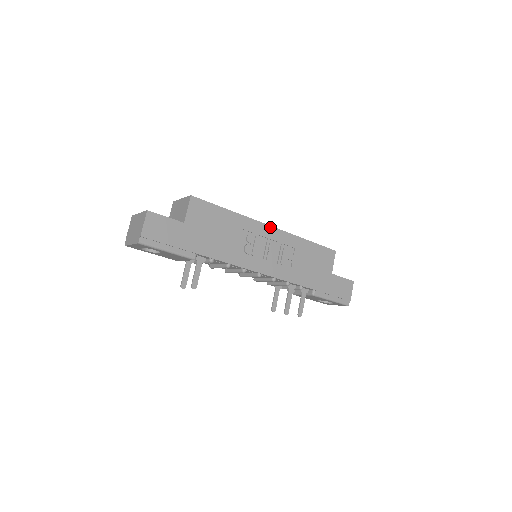
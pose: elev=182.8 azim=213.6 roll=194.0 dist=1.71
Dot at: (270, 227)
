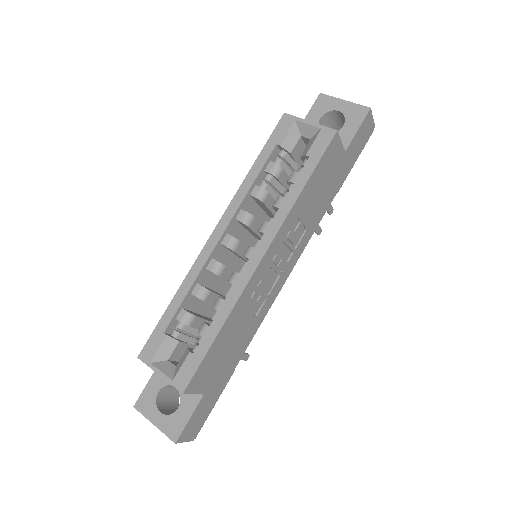
Dot at: (262, 261)
